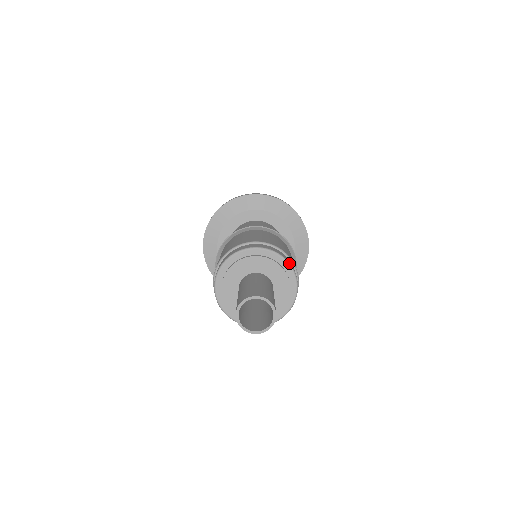
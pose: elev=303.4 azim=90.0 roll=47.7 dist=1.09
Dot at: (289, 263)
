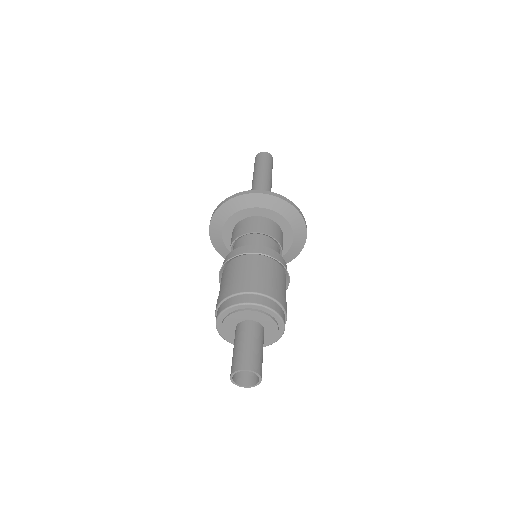
Dot at: (278, 314)
